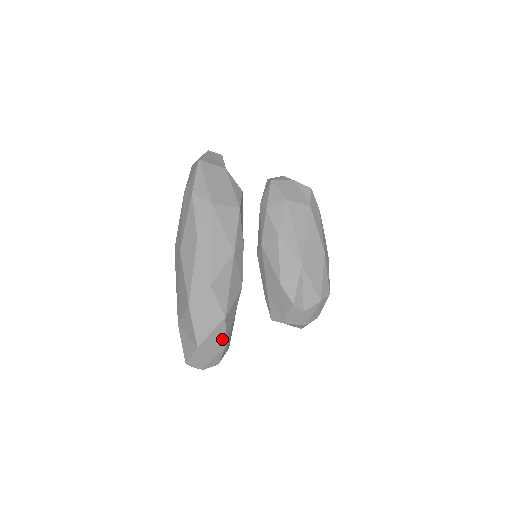
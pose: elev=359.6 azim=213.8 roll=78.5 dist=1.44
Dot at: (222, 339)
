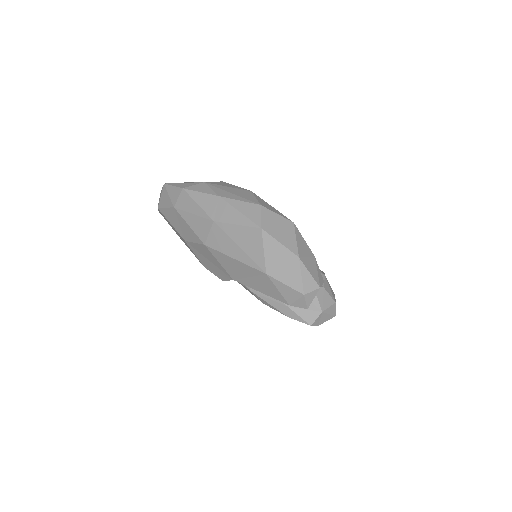
Dot at: (307, 247)
